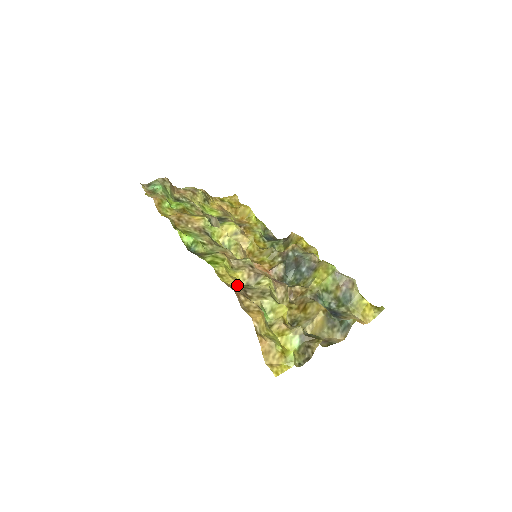
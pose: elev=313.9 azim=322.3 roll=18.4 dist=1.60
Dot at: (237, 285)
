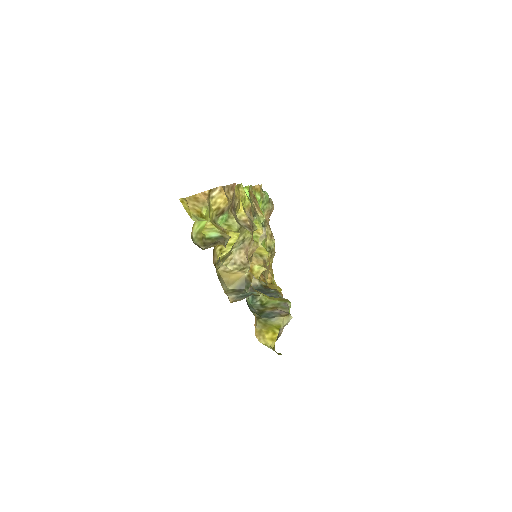
Dot at: (237, 199)
